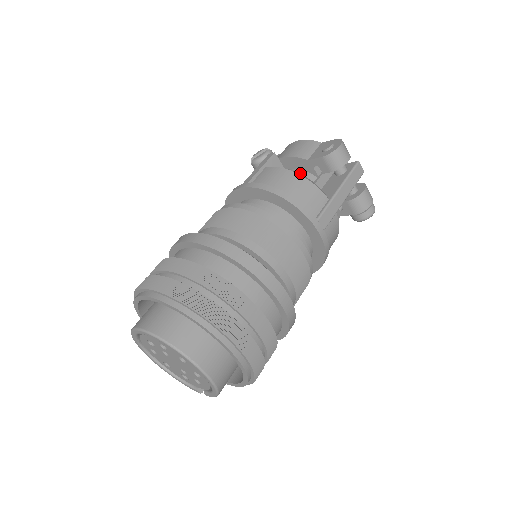
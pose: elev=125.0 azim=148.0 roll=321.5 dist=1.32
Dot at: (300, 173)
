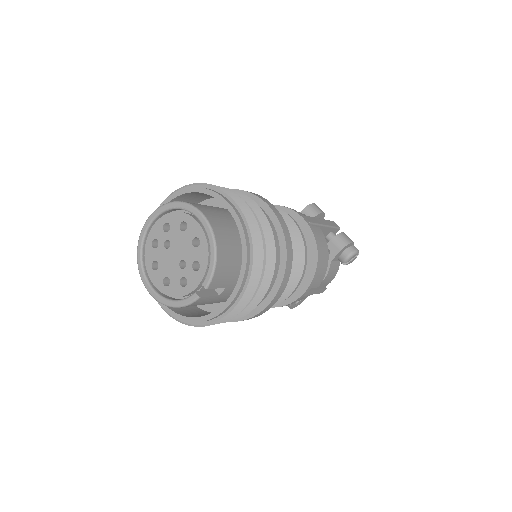
Dot at: occluded
